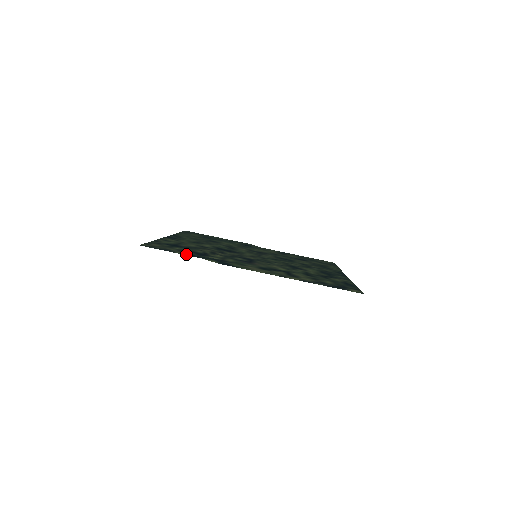
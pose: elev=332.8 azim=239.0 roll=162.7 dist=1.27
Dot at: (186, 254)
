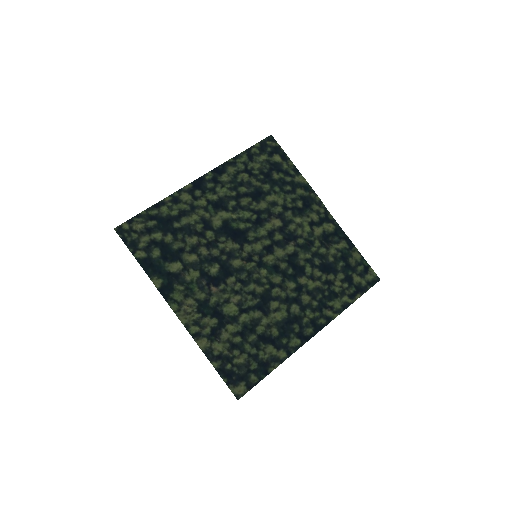
Dot at: (143, 261)
